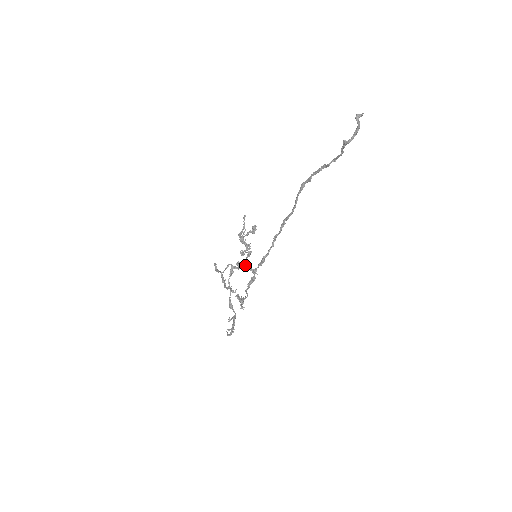
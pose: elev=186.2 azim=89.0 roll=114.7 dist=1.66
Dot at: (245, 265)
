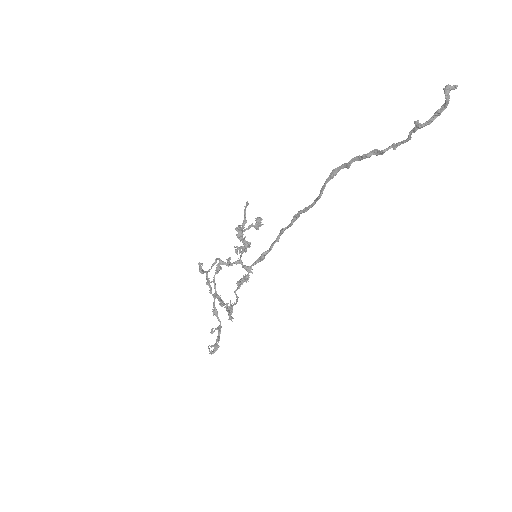
Dot at: (238, 261)
